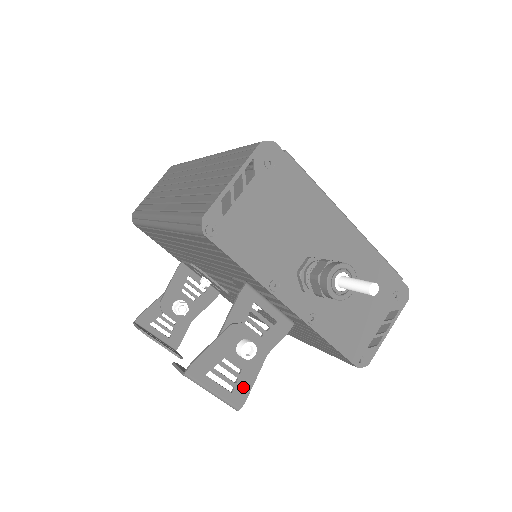
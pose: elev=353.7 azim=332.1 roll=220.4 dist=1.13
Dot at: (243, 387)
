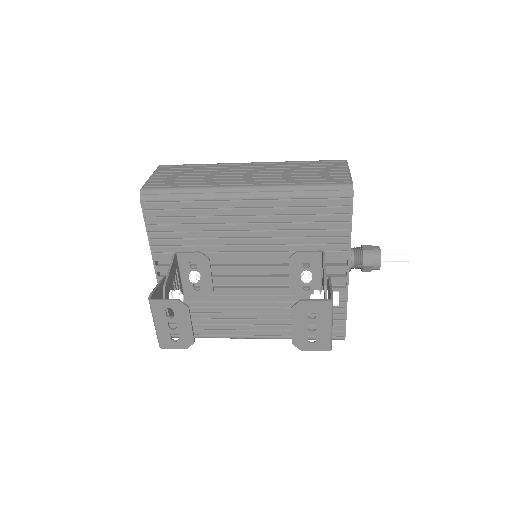
Dot at: occluded
